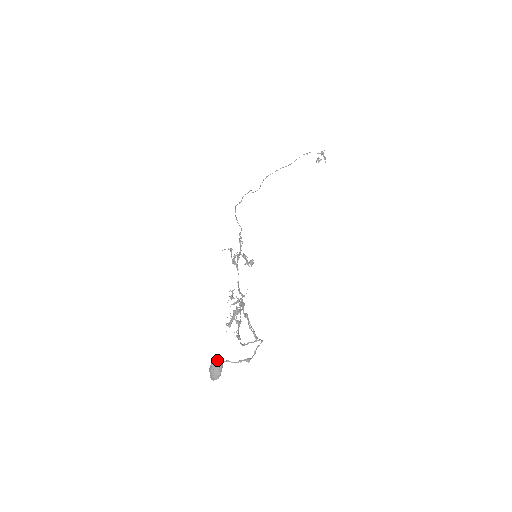
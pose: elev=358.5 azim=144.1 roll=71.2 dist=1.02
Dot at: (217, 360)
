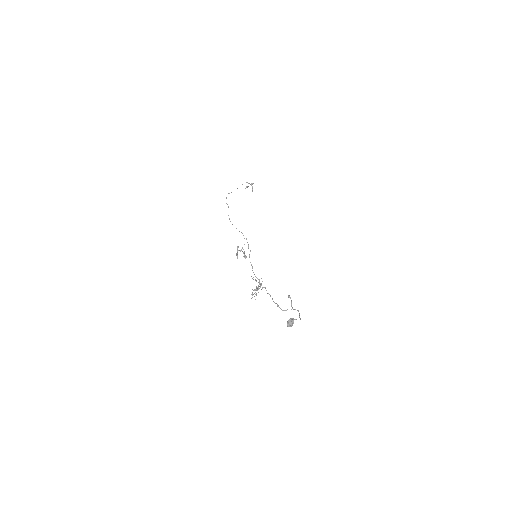
Dot at: (293, 318)
